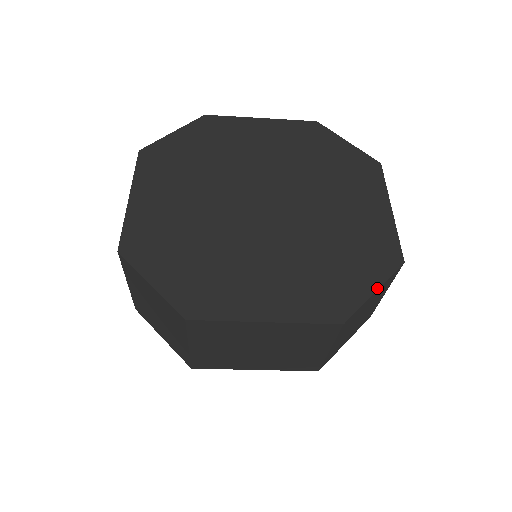
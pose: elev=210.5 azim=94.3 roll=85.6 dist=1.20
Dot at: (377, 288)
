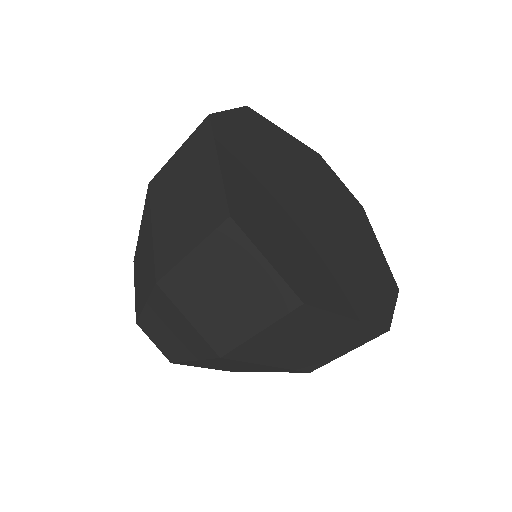
Dot at: occluded
